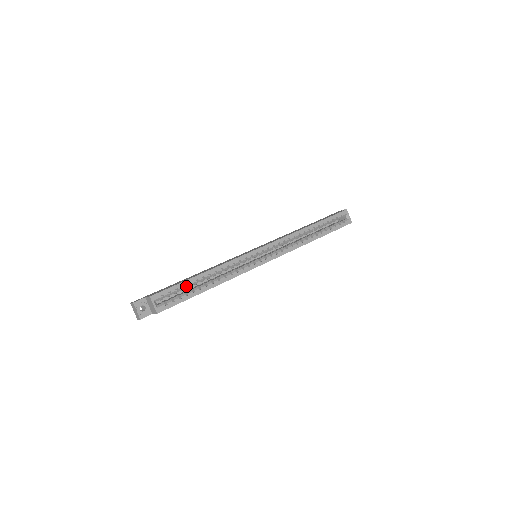
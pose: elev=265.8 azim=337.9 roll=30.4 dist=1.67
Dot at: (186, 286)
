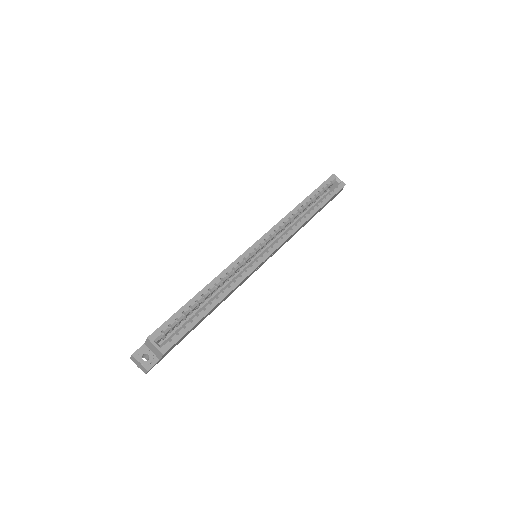
Dot at: (186, 312)
